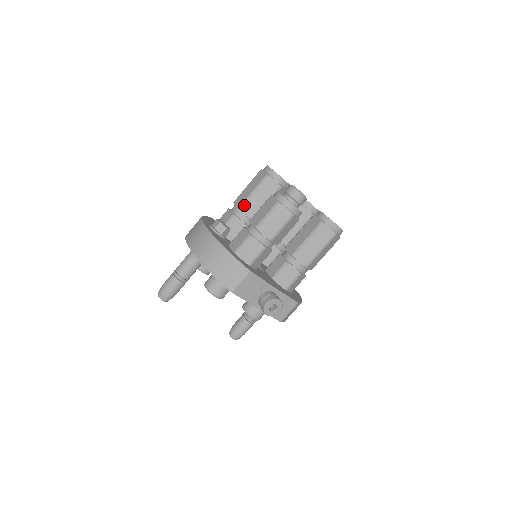
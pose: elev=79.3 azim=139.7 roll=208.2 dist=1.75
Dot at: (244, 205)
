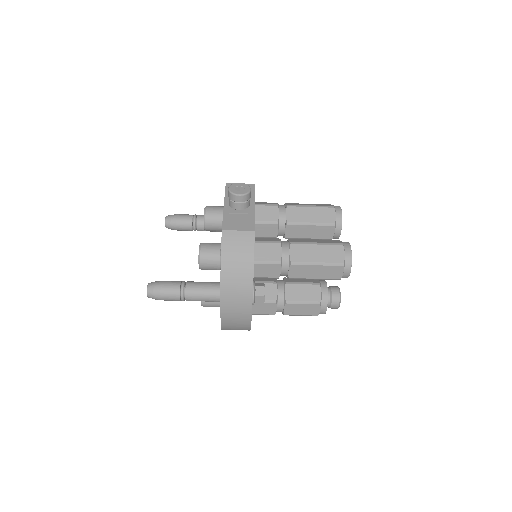
Dot at: occluded
